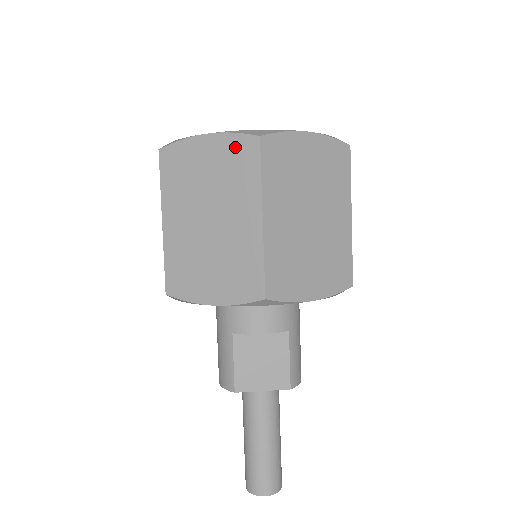
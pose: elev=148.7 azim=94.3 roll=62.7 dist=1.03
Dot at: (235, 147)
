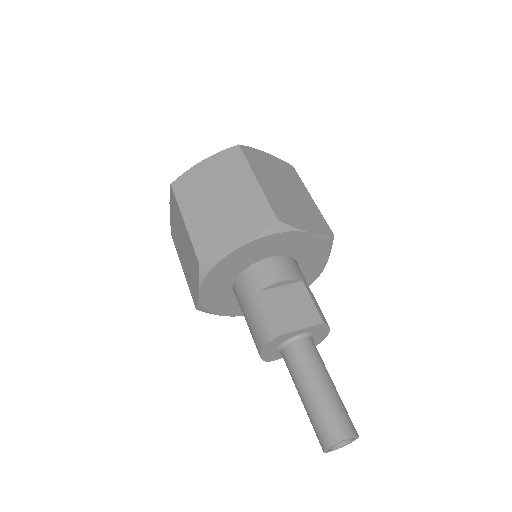
Dot at: (225, 157)
